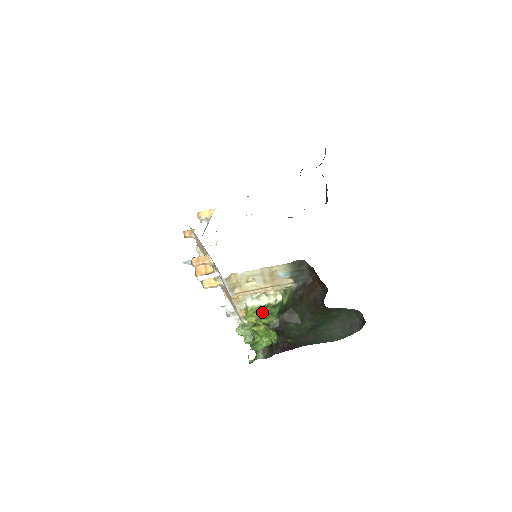
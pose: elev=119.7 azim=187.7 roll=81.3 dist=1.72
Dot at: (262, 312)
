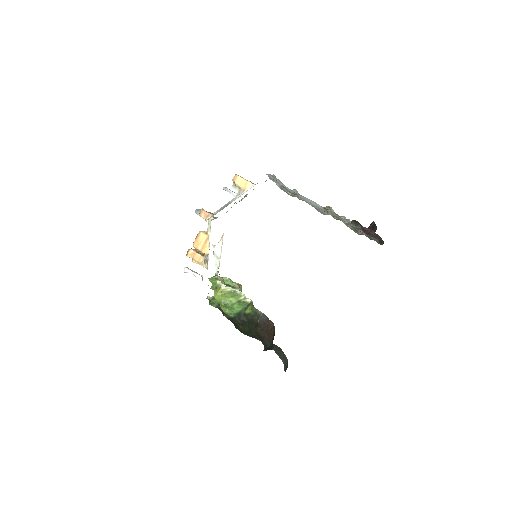
Dot at: (228, 300)
